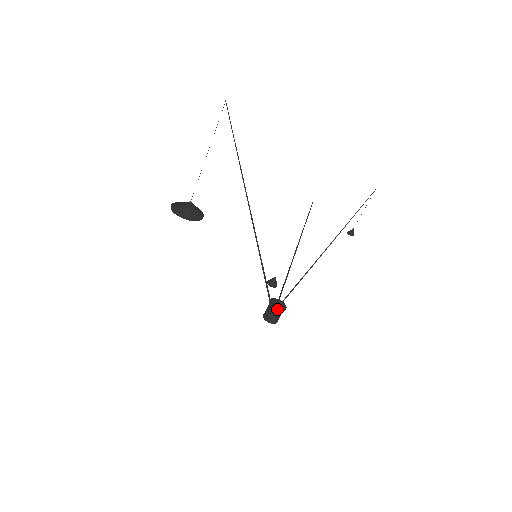
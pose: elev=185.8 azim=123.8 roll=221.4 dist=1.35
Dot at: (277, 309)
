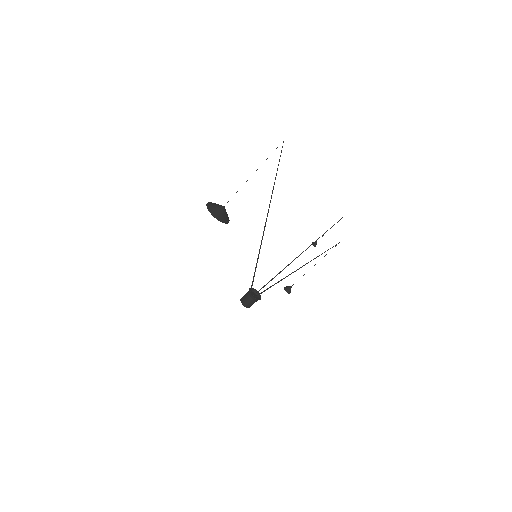
Dot at: occluded
